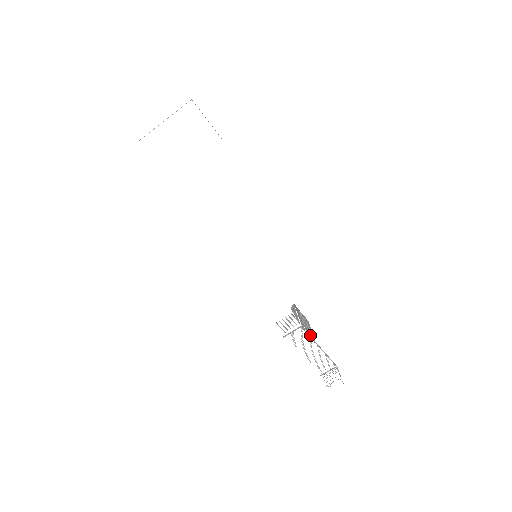
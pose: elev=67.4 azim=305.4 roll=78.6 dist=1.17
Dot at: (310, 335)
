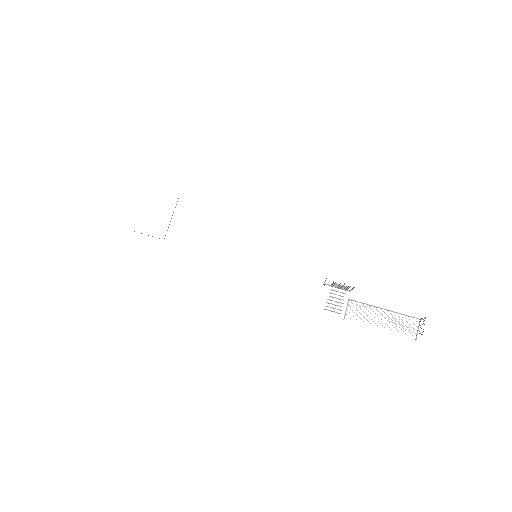
Dot at: (348, 286)
